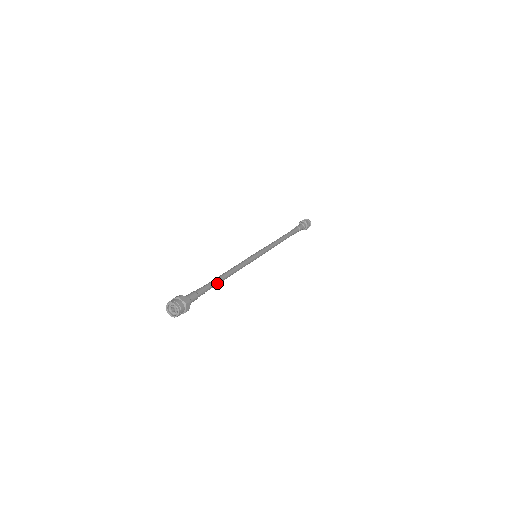
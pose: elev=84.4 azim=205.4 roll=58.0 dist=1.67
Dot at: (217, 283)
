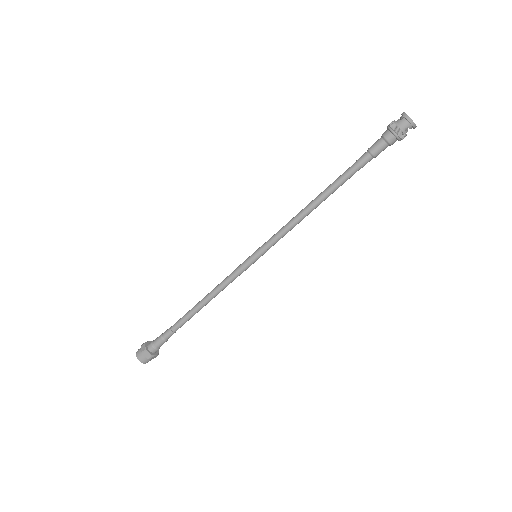
Dot at: (190, 318)
